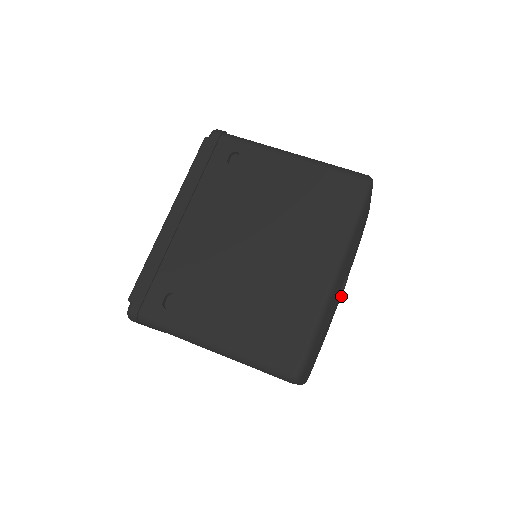
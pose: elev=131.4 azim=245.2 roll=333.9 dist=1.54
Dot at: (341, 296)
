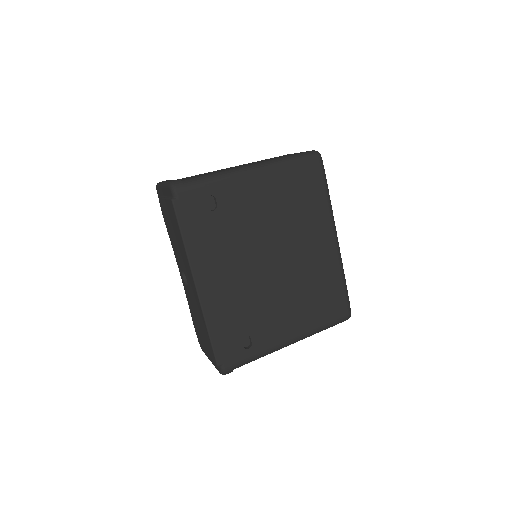
Dot at: occluded
